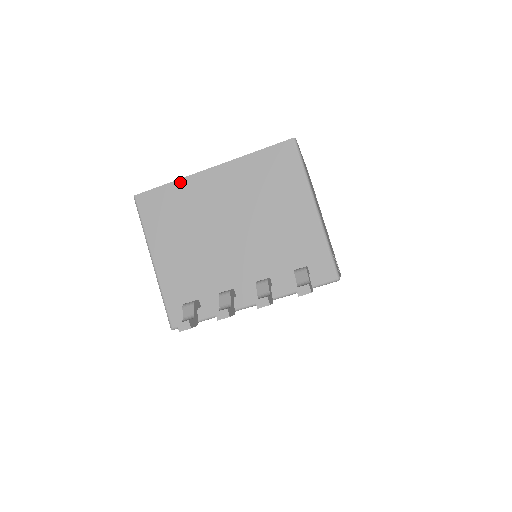
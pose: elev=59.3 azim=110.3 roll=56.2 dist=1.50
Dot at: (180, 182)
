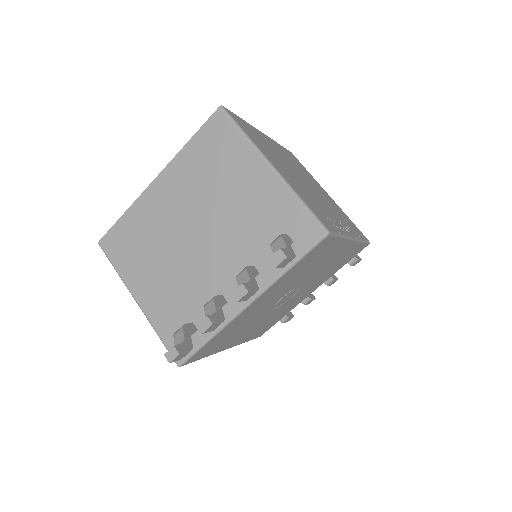
Dot at: (132, 208)
